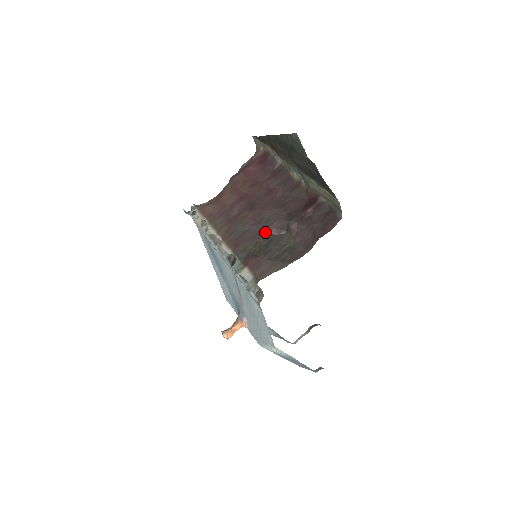
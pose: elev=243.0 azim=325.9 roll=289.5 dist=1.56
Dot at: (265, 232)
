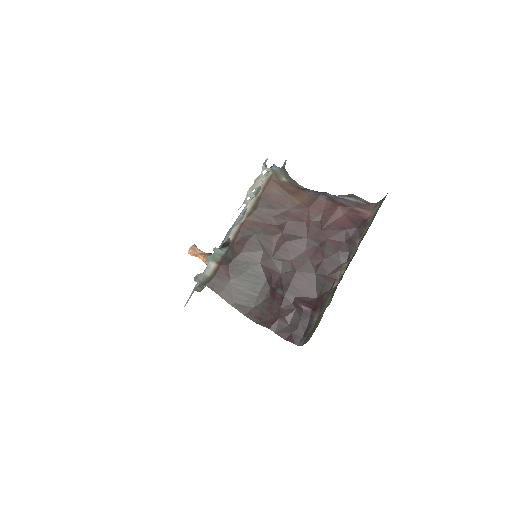
Dot at: (263, 266)
